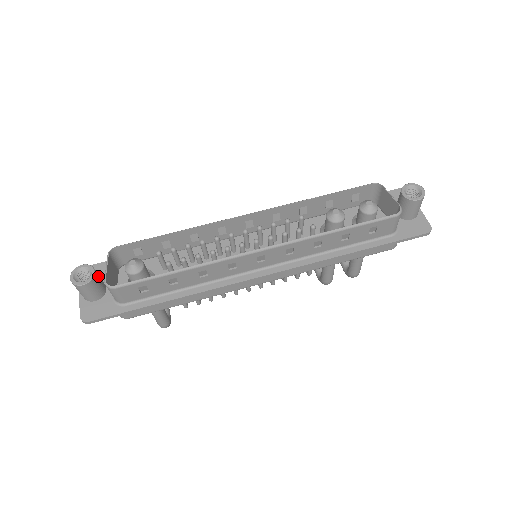
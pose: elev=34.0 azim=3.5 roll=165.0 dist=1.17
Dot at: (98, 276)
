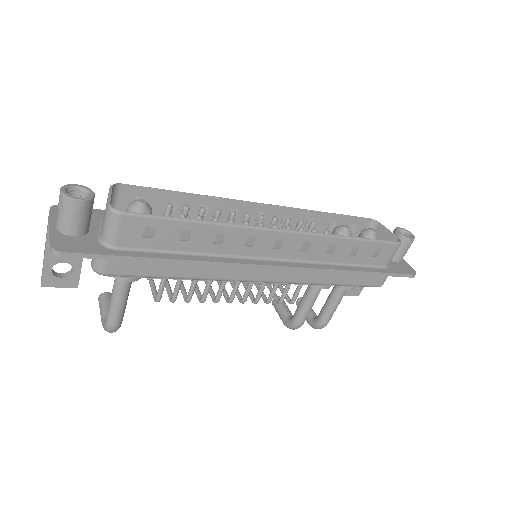
Dot at: occluded
